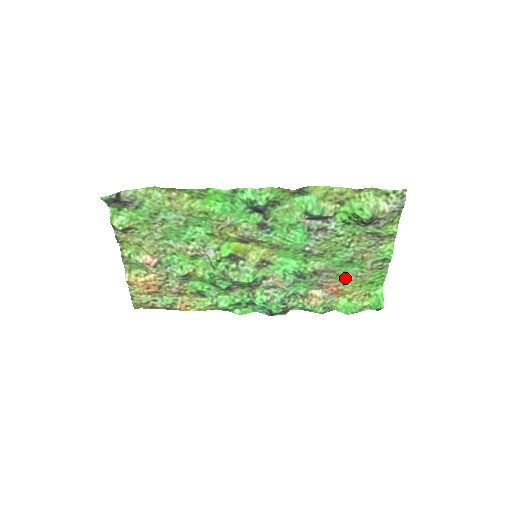
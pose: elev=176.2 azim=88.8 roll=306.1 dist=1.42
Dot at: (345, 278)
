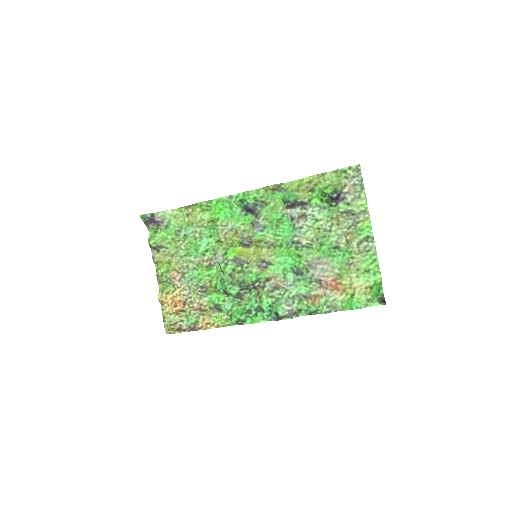
Dot at: (341, 270)
